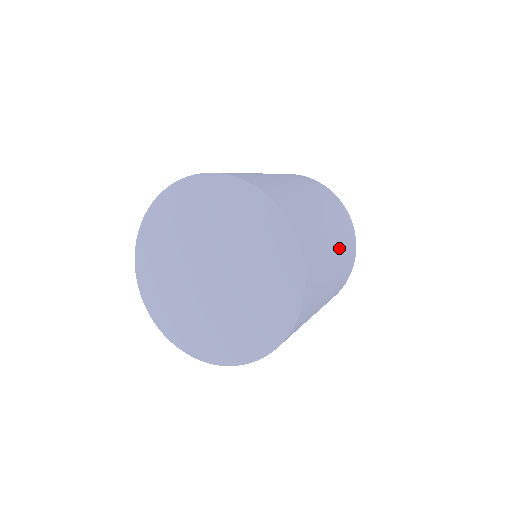
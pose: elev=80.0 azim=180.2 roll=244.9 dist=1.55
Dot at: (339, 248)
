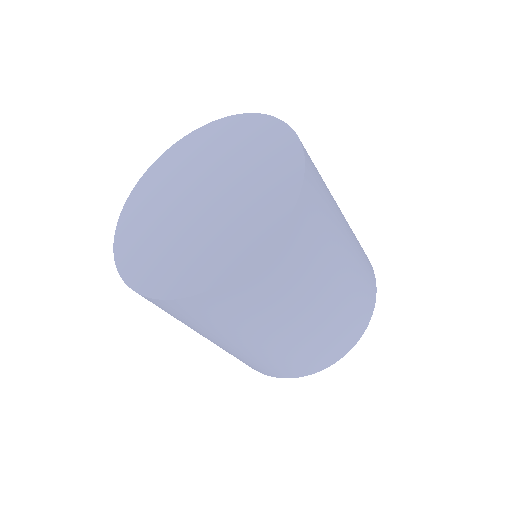
Dot at: (347, 223)
